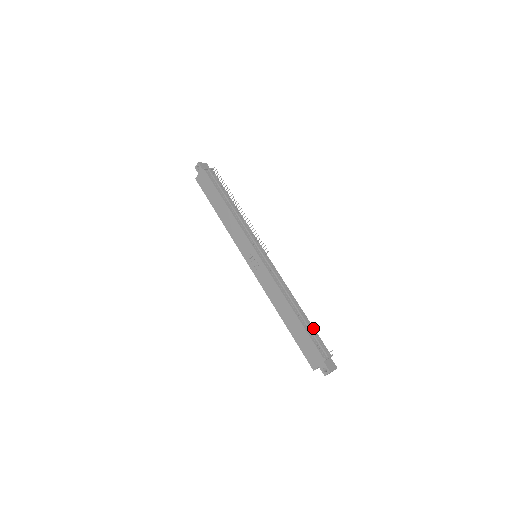
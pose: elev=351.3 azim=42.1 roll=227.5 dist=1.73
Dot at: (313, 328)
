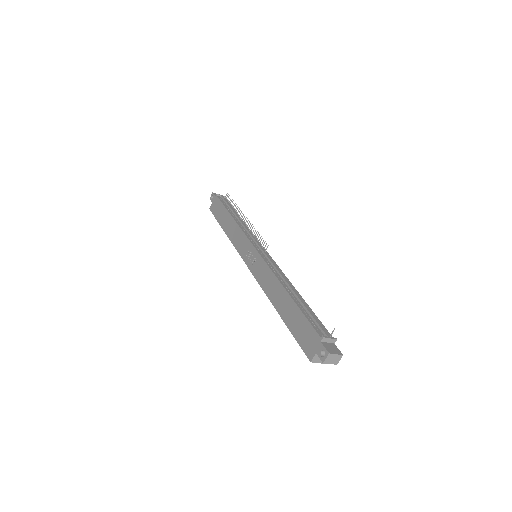
Dot at: (313, 312)
